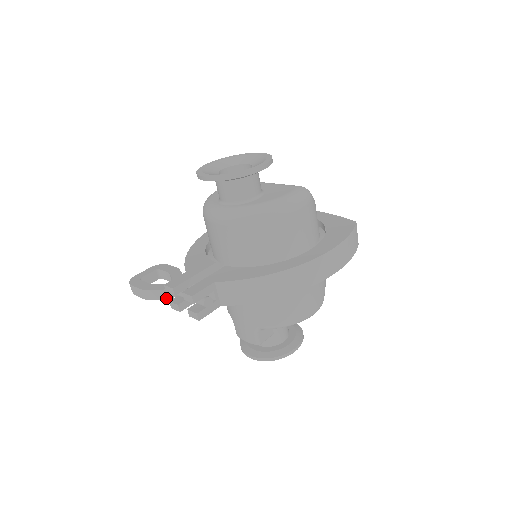
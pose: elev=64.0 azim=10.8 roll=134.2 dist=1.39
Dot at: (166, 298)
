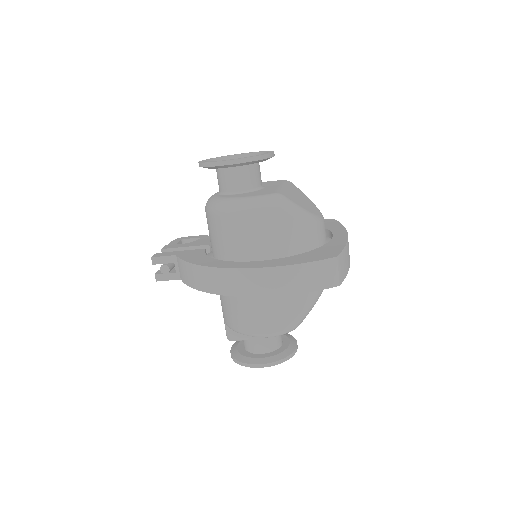
Dot at: occluded
